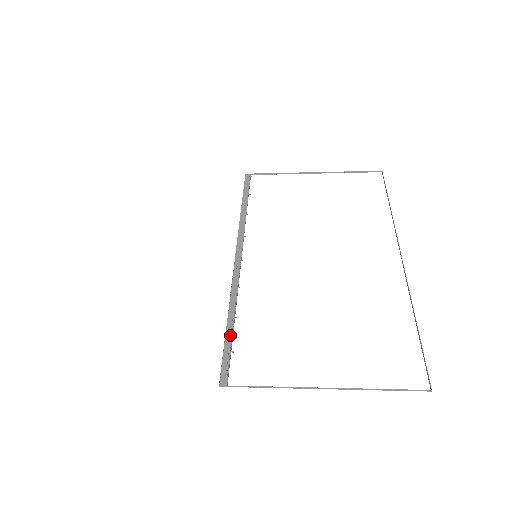
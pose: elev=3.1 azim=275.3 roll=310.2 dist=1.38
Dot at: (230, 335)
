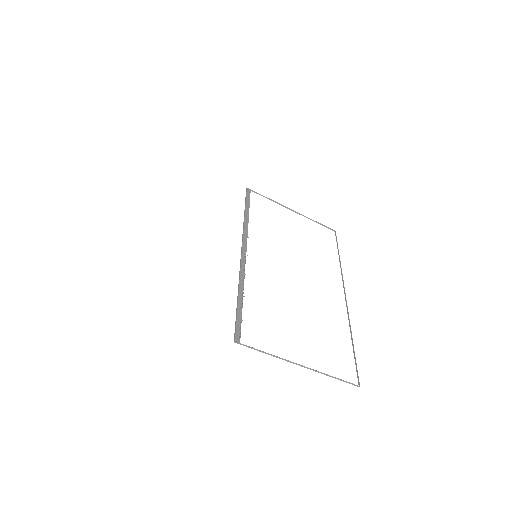
Dot at: (240, 308)
